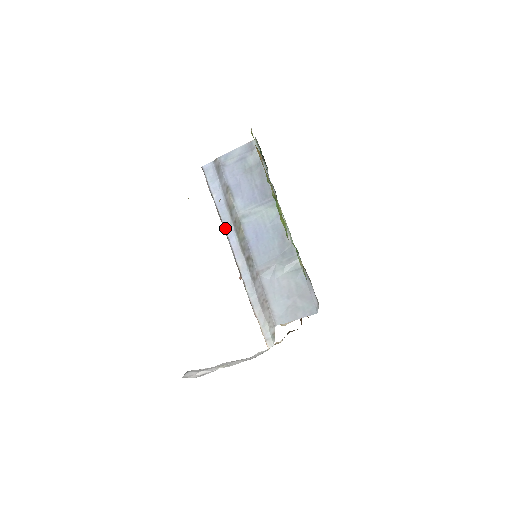
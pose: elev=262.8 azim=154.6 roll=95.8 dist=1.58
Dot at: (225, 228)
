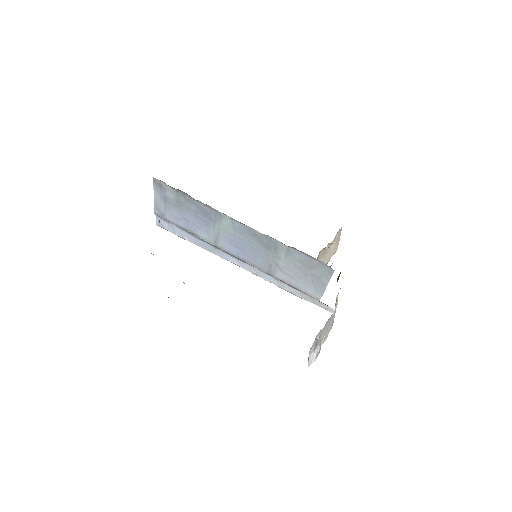
Dot at: occluded
